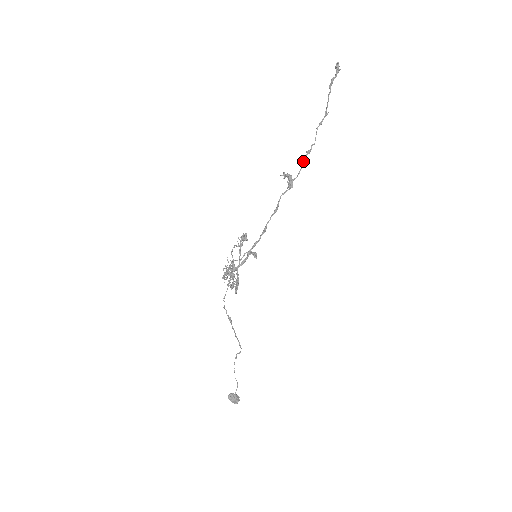
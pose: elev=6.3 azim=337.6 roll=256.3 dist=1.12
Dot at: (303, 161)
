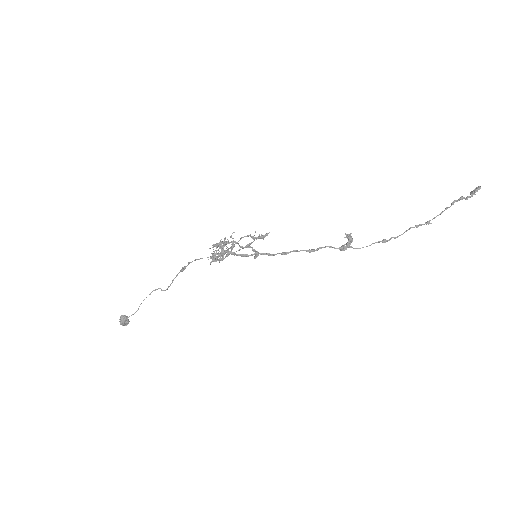
Dot at: (374, 243)
